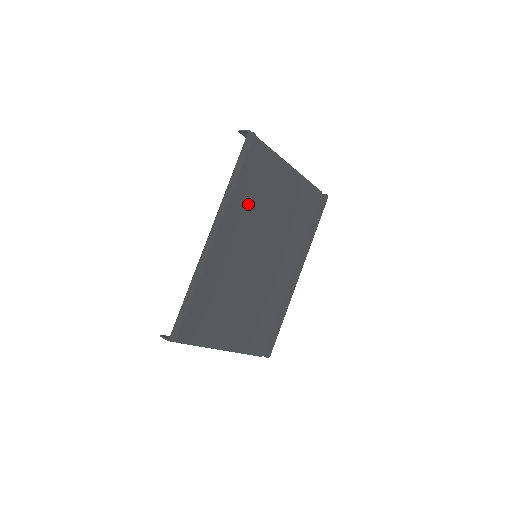
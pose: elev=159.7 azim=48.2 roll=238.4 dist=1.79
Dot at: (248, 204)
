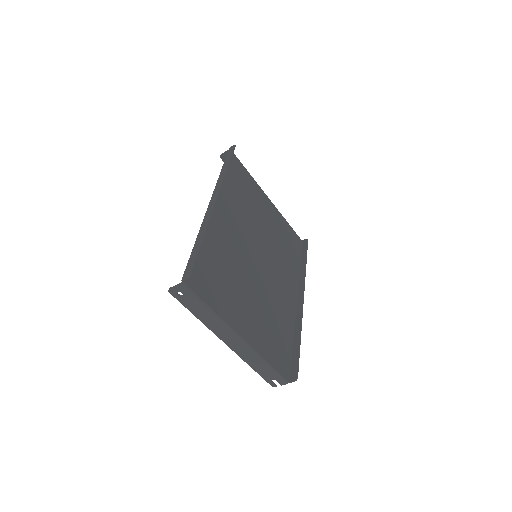
Dot at: (239, 202)
